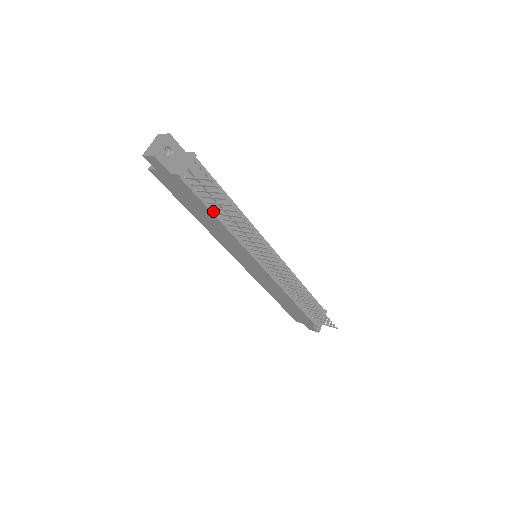
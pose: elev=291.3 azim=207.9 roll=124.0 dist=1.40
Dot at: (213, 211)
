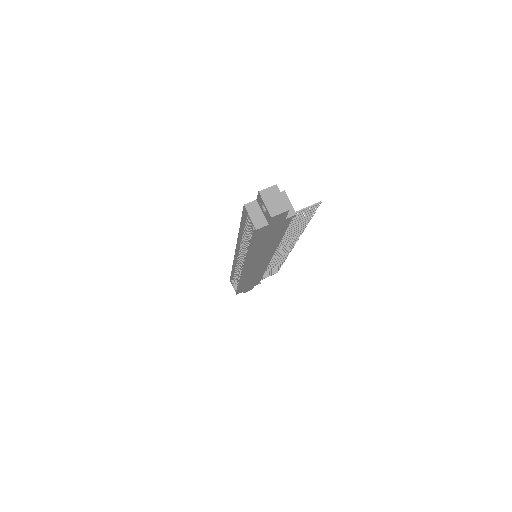
Dot at: (283, 233)
